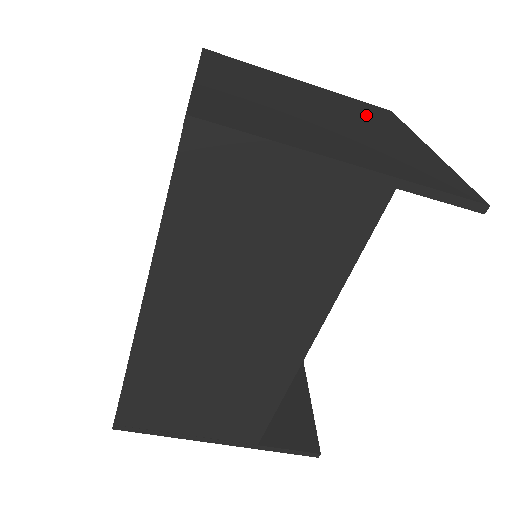
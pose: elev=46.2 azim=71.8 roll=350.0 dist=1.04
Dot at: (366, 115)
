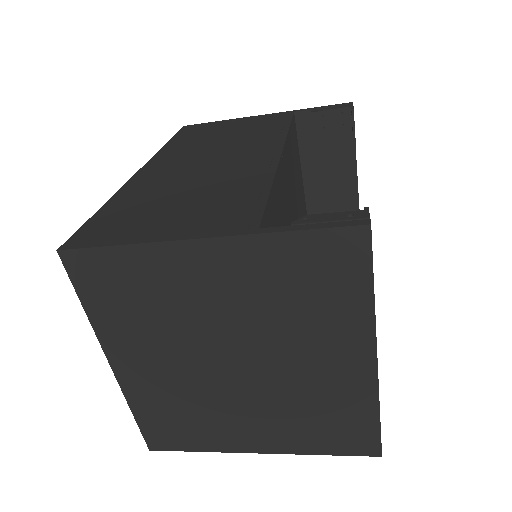
Dot at: (300, 313)
